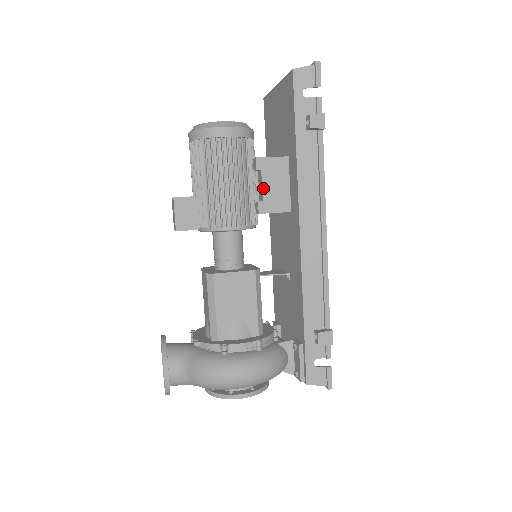
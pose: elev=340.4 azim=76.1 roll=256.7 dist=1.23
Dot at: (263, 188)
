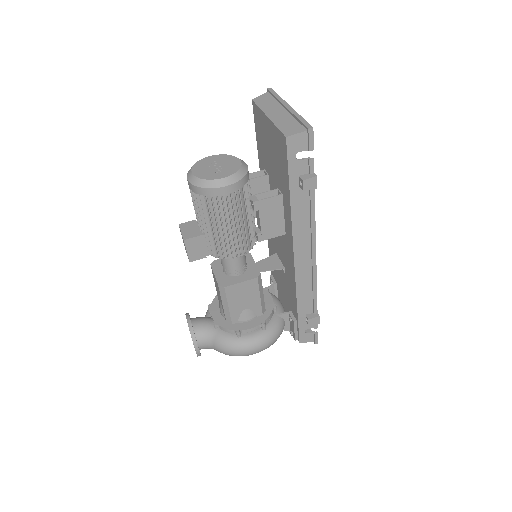
Dot at: (261, 223)
